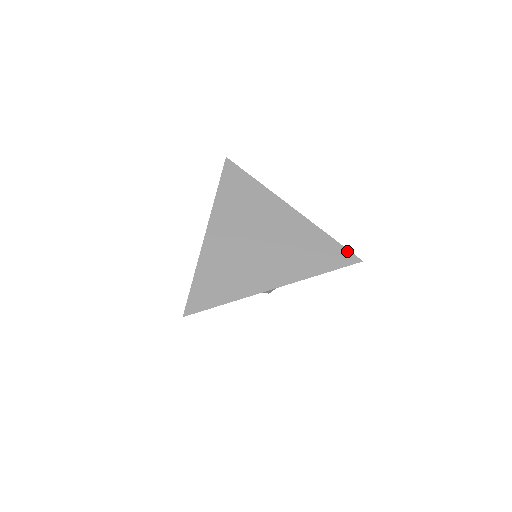
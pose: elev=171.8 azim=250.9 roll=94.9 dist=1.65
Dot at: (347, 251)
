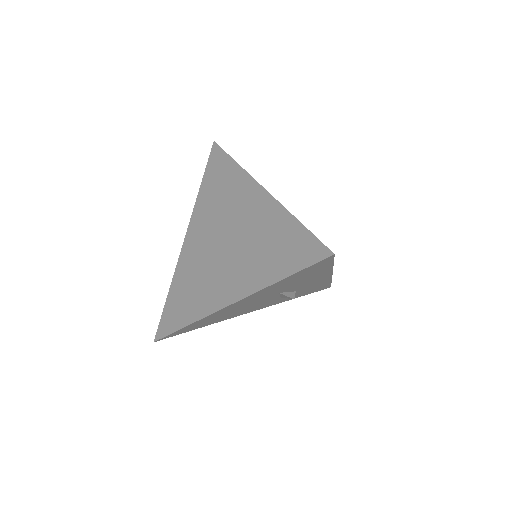
Dot at: (315, 240)
